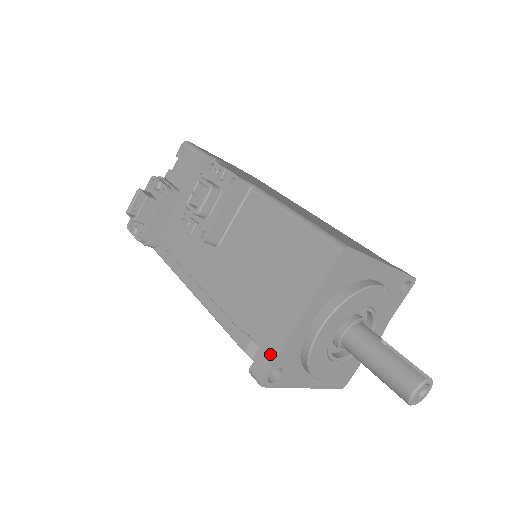
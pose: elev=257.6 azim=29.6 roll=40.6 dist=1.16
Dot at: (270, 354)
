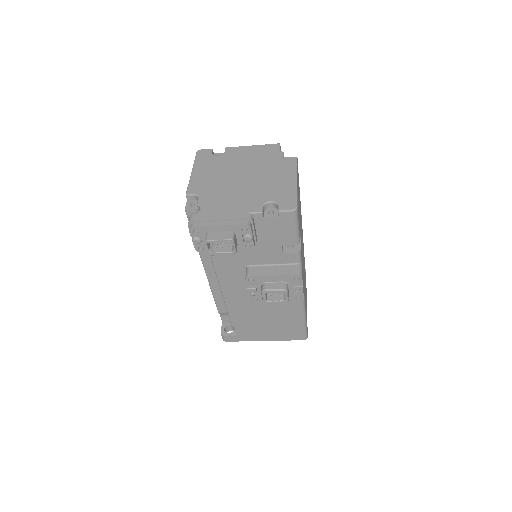
Dot at: (239, 339)
